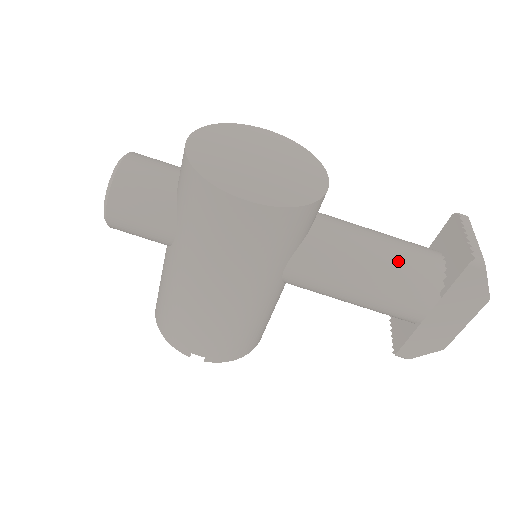
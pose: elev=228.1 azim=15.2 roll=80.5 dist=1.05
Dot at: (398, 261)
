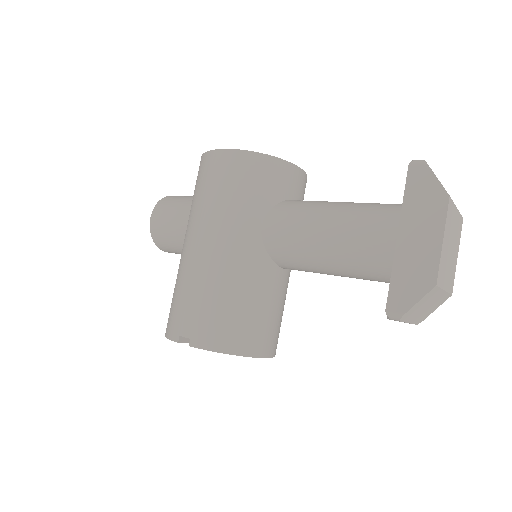
Dot at: (361, 204)
